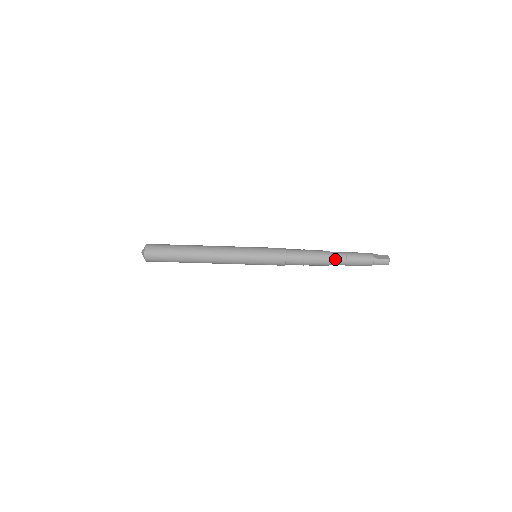
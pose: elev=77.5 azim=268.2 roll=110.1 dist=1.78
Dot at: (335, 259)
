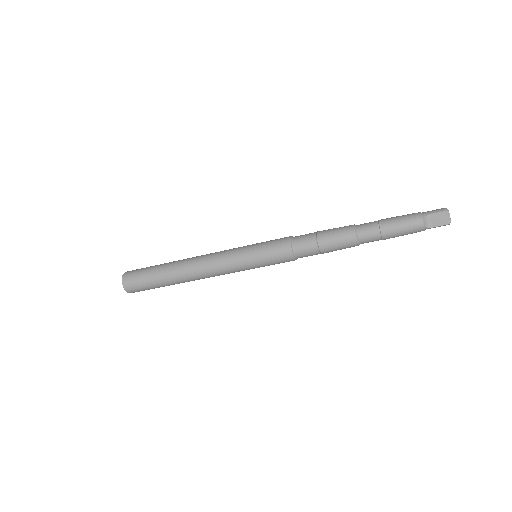
Dot at: occluded
